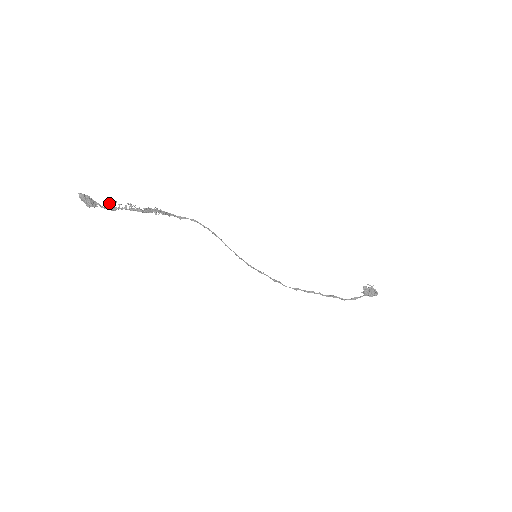
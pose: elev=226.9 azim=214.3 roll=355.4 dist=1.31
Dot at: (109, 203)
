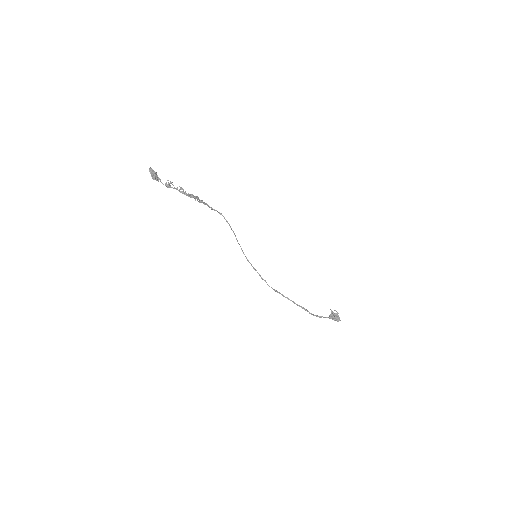
Dot at: occluded
